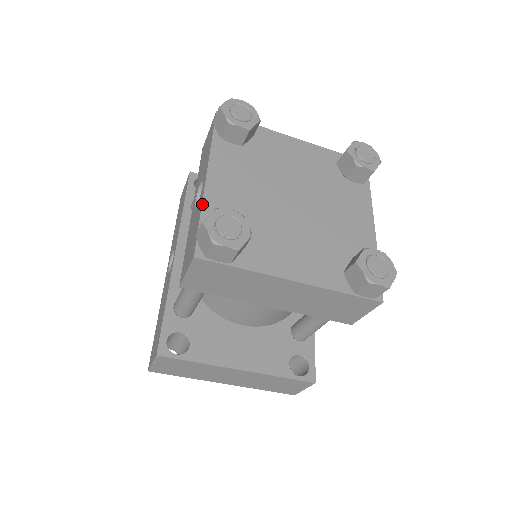
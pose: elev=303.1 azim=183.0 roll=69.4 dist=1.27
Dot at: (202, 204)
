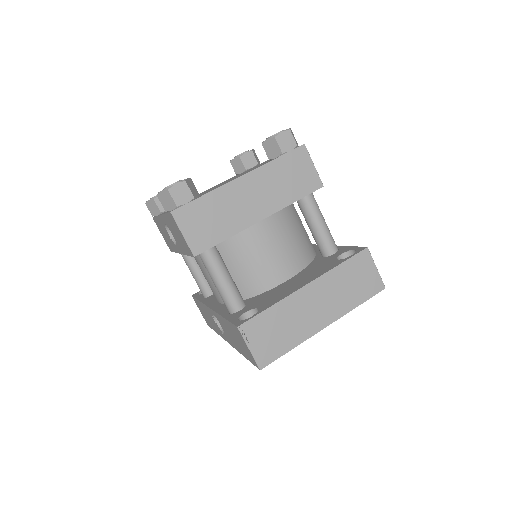
Dot at: (163, 214)
